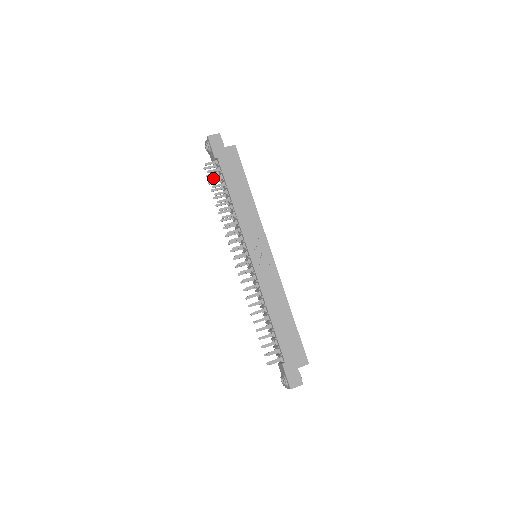
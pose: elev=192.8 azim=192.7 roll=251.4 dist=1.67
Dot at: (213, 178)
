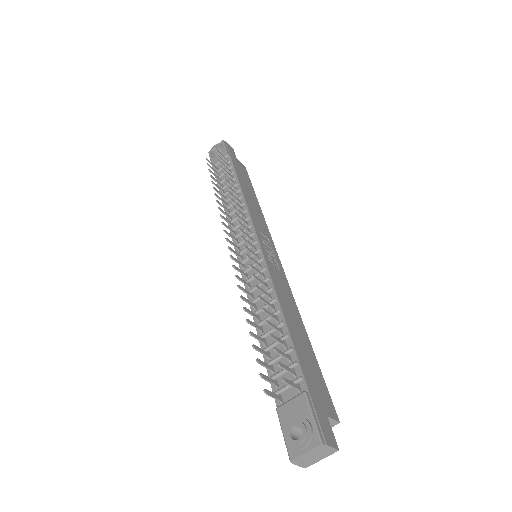
Dot at: occluded
